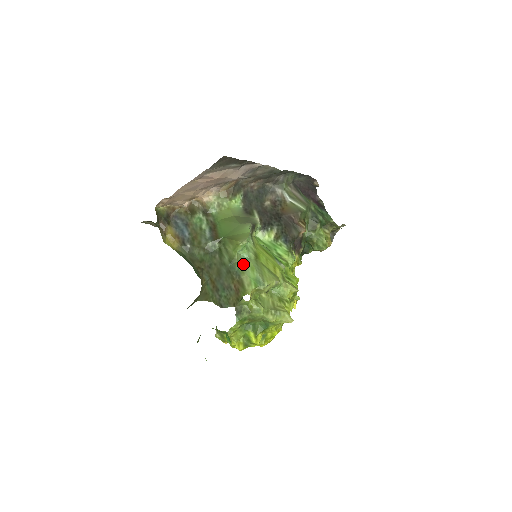
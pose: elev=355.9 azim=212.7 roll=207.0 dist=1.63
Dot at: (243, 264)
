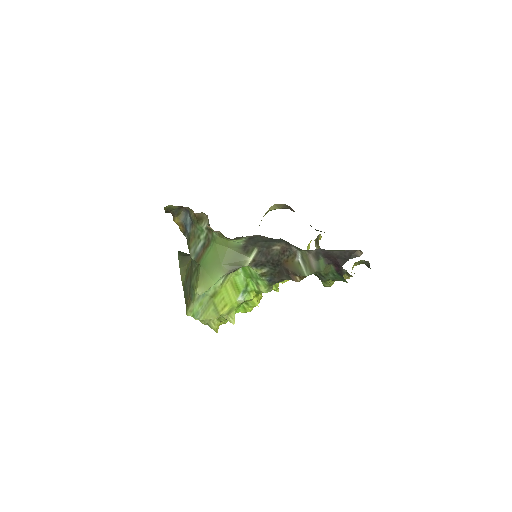
Dot at: (198, 296)
